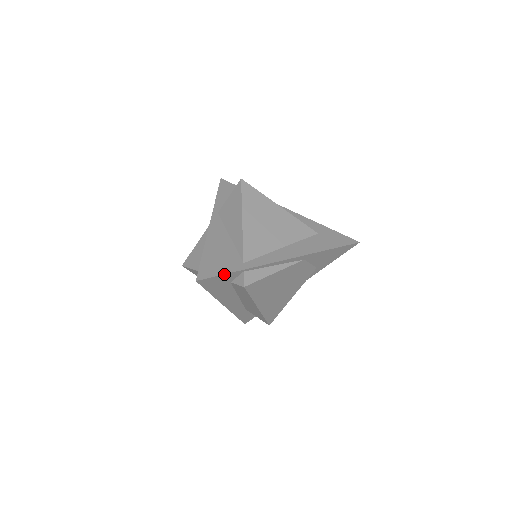
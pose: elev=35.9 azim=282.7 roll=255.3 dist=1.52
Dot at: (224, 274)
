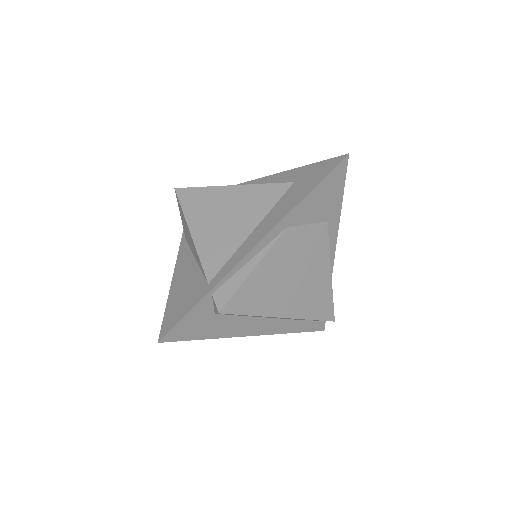
Dot at: (187, 313)
